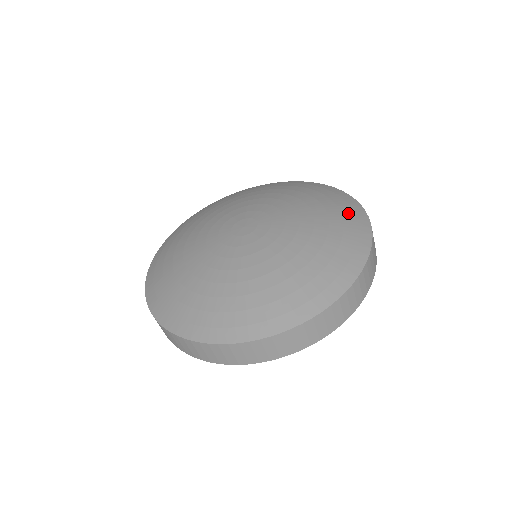
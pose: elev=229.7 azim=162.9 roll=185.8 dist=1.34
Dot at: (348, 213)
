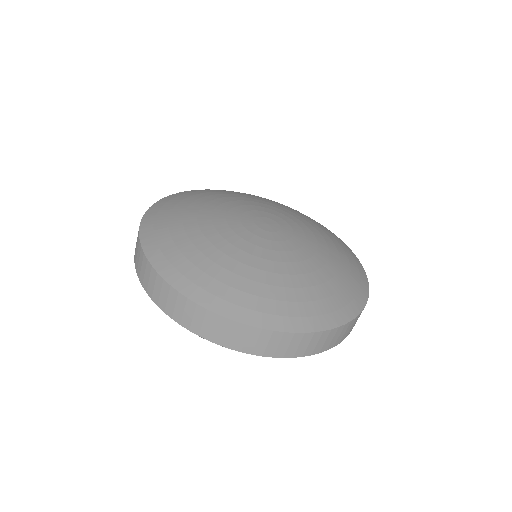
Dot at: occluded
